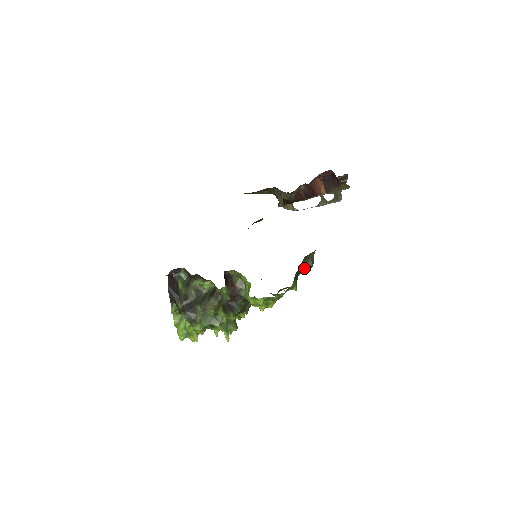
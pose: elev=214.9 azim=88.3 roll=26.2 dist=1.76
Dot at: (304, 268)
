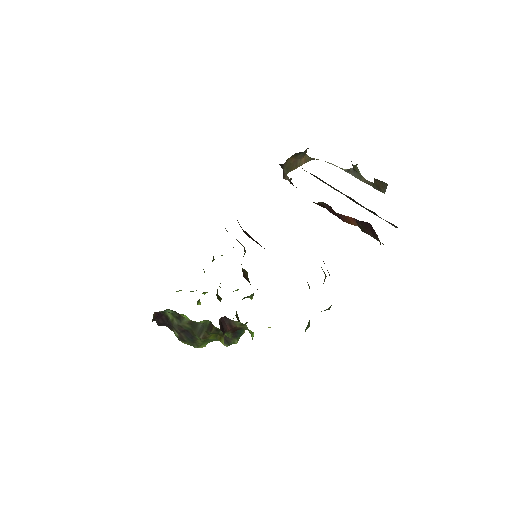
Dot at: occluded
